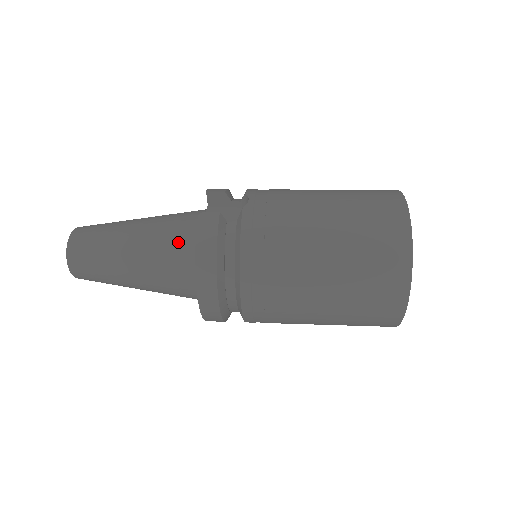
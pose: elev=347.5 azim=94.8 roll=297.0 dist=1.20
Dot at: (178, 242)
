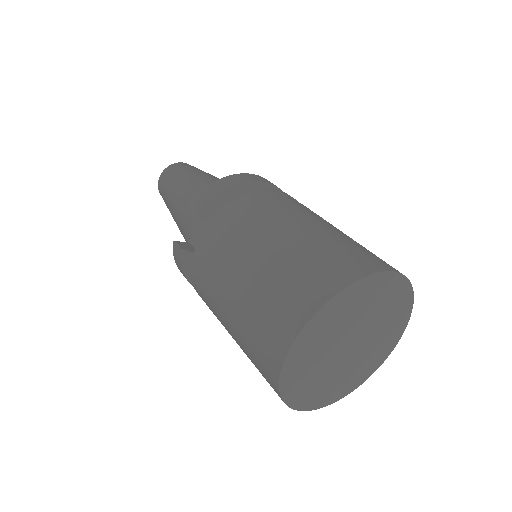
Dot at: (186, 240)
